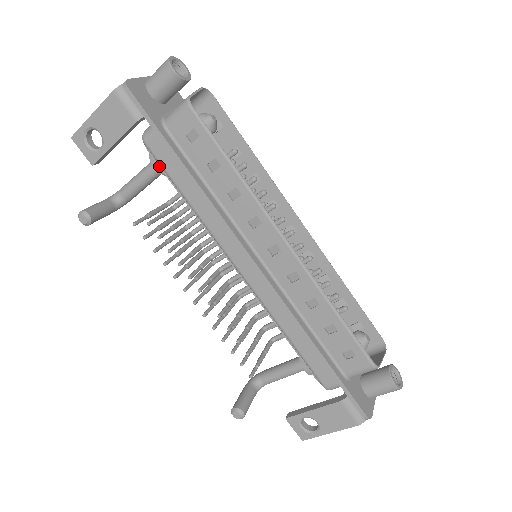
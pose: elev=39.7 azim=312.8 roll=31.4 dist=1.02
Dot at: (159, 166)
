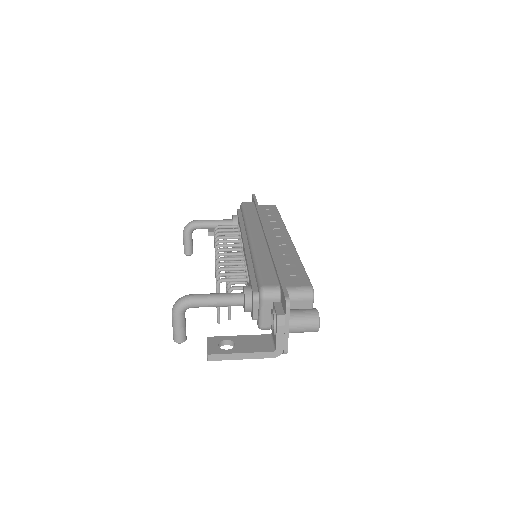
Dot at: occluded
